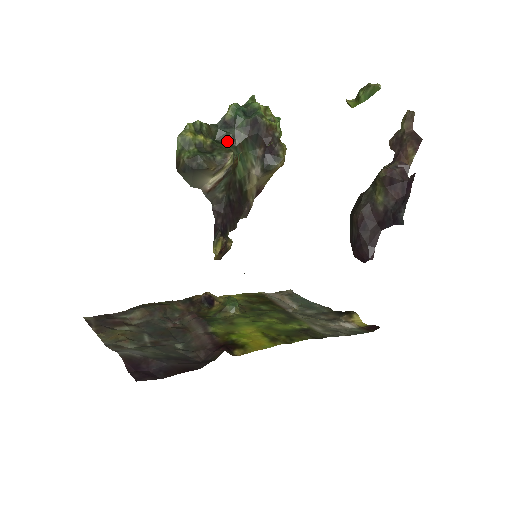
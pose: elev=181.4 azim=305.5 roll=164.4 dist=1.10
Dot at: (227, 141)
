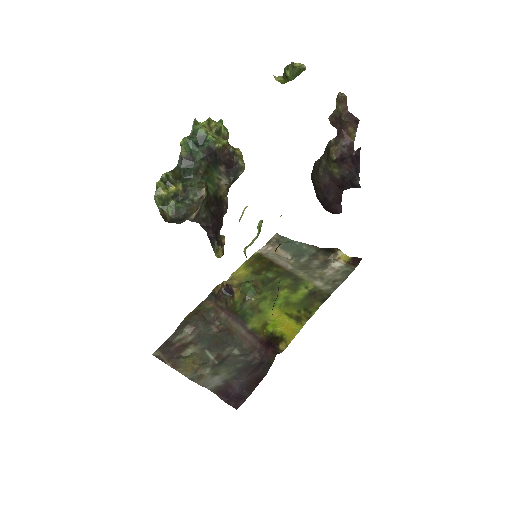
Dot at: (193, 175)
